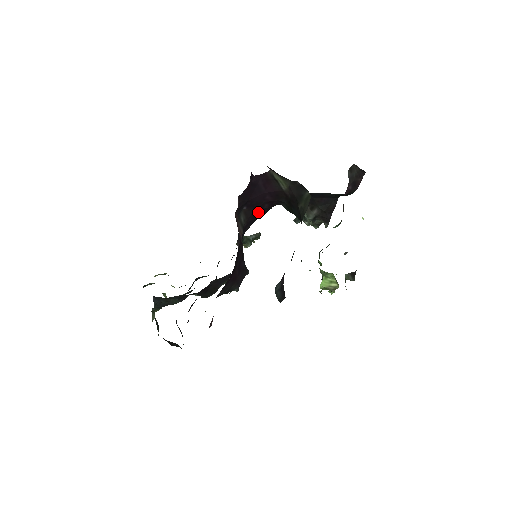
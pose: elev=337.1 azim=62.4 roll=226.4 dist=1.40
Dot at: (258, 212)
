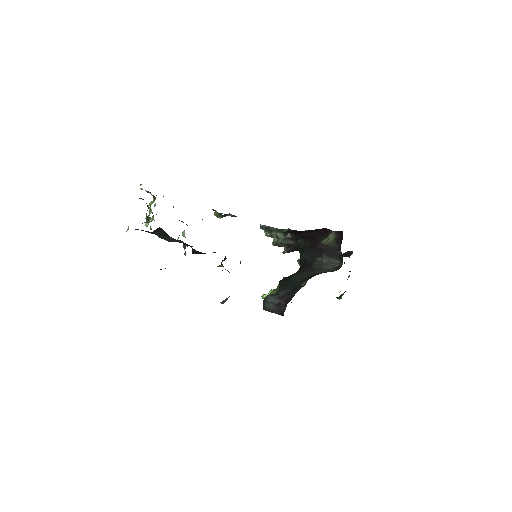
Dot at: occluded
